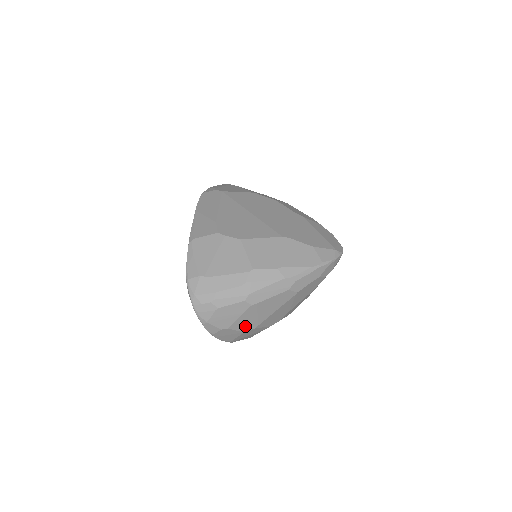
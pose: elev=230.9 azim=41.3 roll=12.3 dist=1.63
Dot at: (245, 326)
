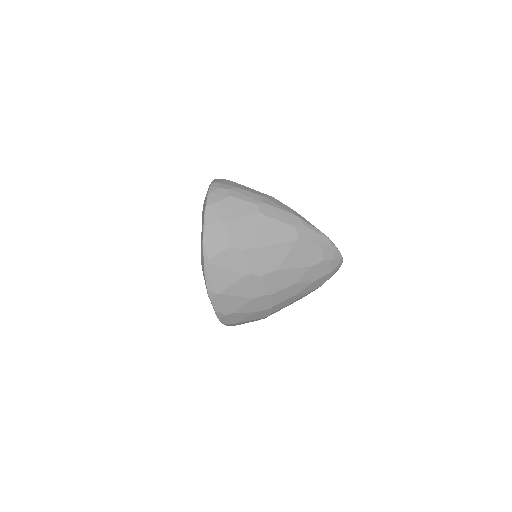
Dot at: (238, 237)
